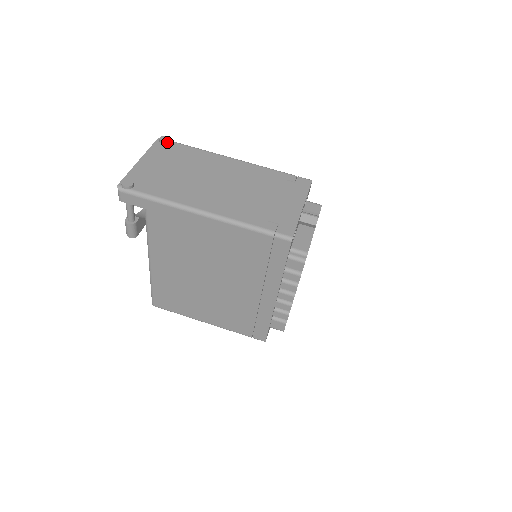
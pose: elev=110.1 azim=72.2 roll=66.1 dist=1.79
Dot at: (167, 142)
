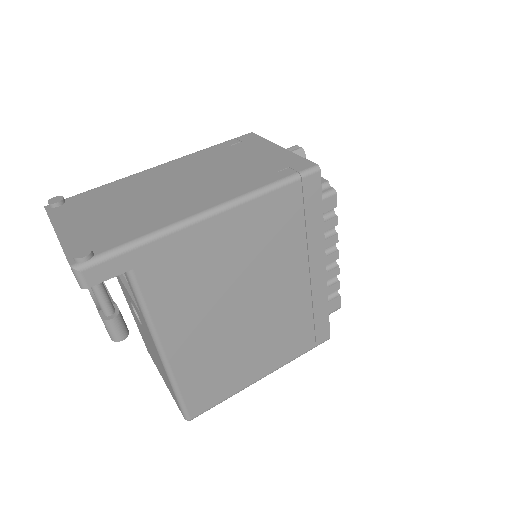
Dot at: (63, 201)
